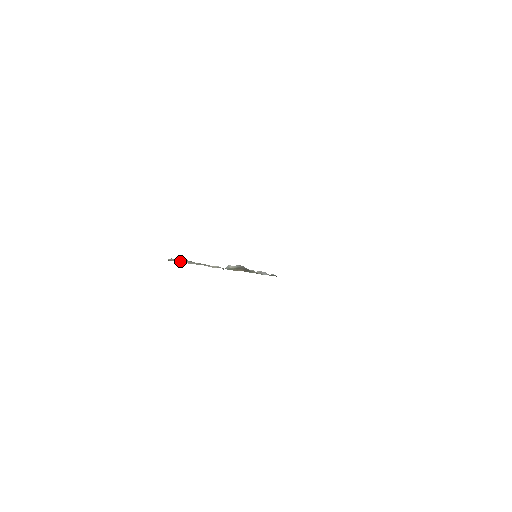
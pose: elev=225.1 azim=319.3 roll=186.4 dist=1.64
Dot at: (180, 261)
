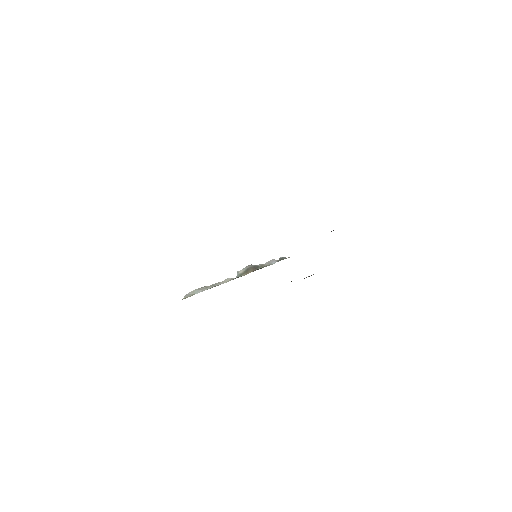
Dot at: (194, 293)
